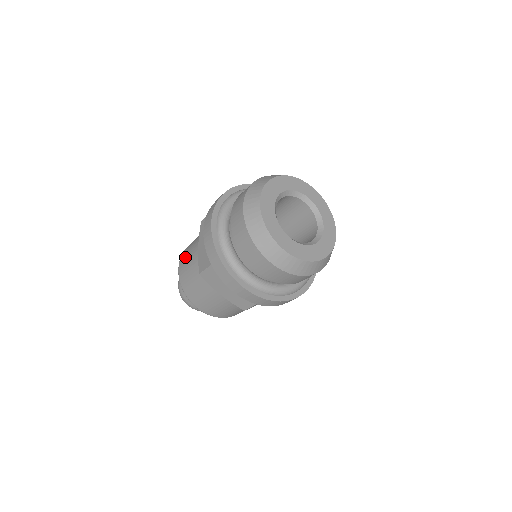
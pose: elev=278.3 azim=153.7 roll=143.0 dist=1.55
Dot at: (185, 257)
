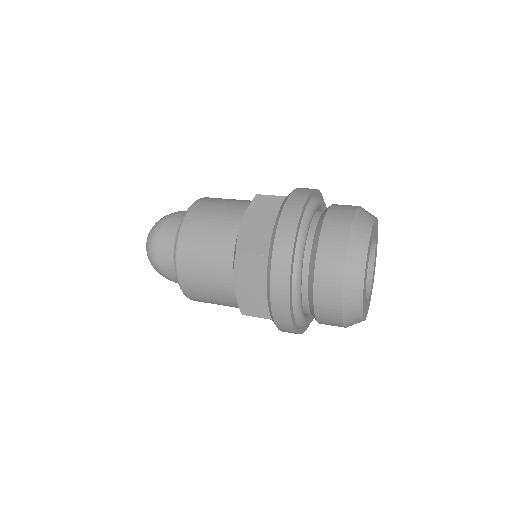
Dot at: (205, 213)
